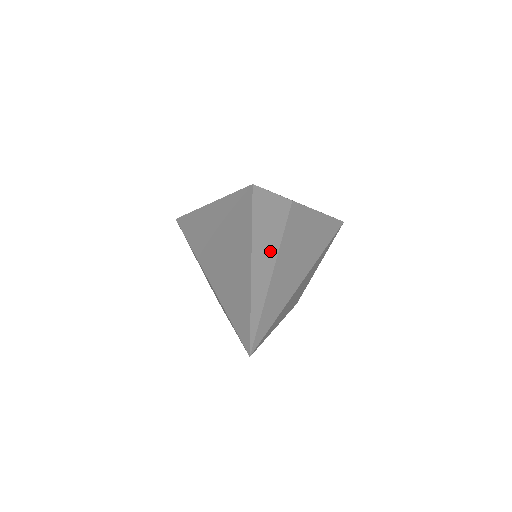
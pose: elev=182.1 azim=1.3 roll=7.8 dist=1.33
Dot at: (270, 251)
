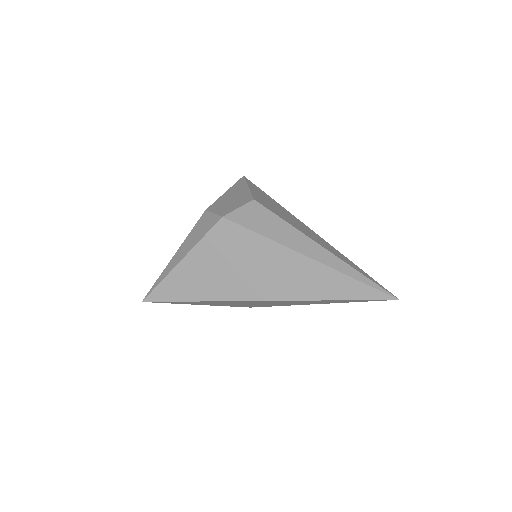
Dot at: (308, 243)
